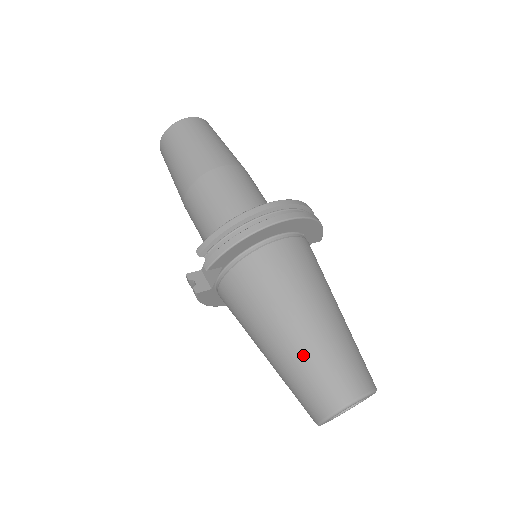
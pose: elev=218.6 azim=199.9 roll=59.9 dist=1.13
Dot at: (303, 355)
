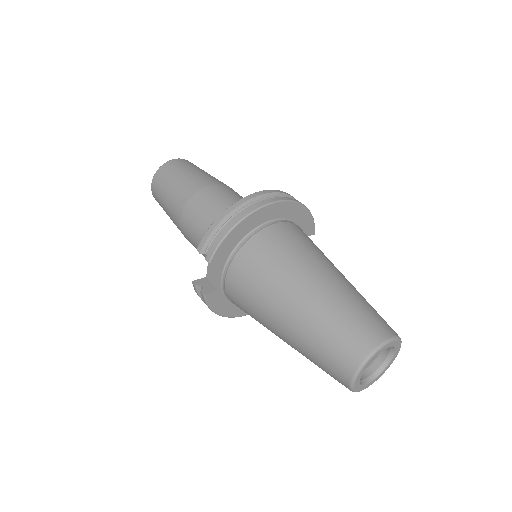
Dot at: (318, 316)
